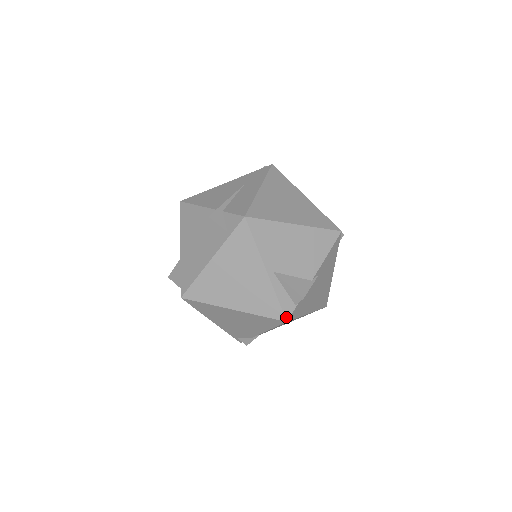
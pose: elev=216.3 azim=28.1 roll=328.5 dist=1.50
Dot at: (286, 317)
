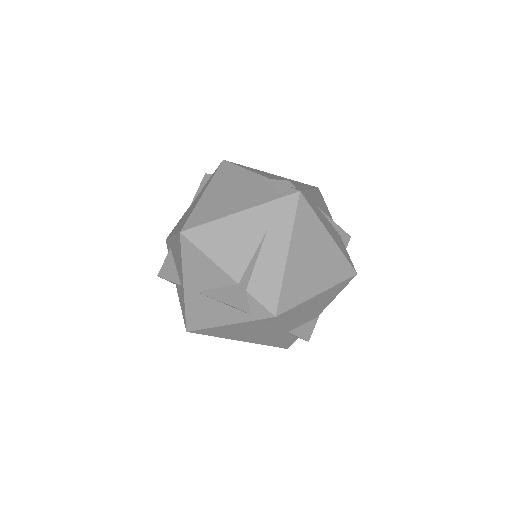
Dot at: (288, 347)
